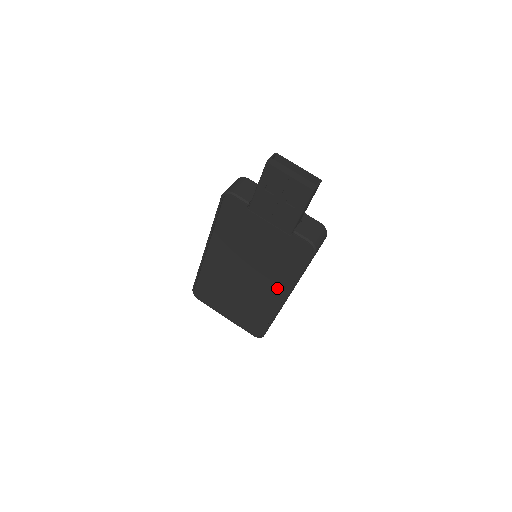
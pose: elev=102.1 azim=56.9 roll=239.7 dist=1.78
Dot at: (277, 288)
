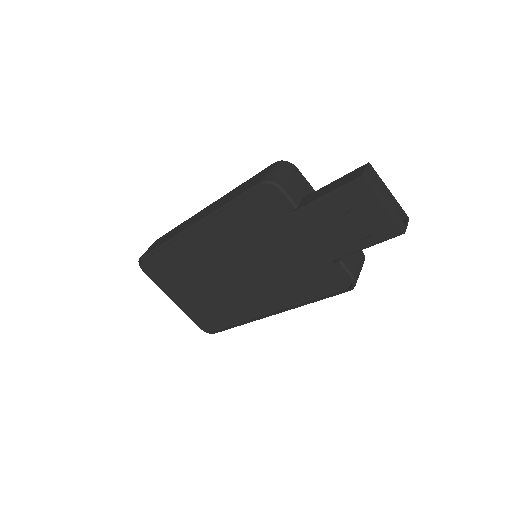
Dot at: (270, 301)
